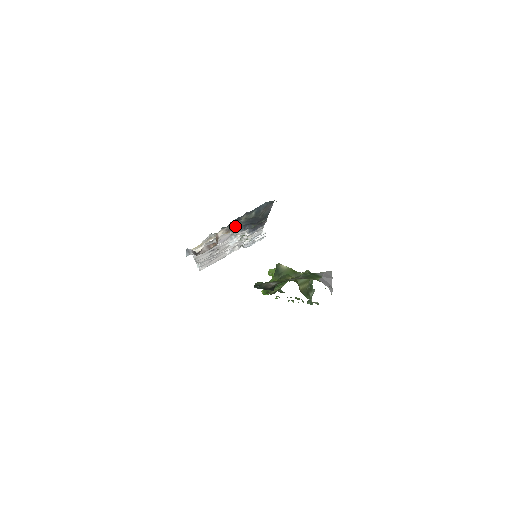
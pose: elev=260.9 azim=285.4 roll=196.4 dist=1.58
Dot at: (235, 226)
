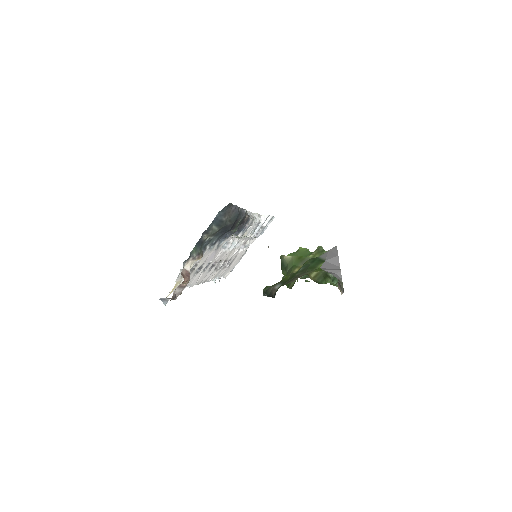
Dot at: (208, 244)
